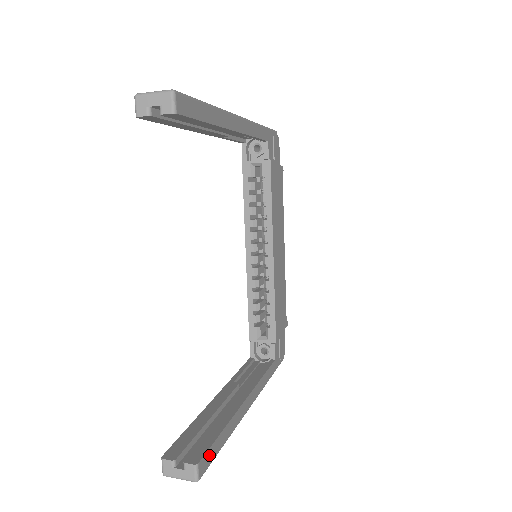
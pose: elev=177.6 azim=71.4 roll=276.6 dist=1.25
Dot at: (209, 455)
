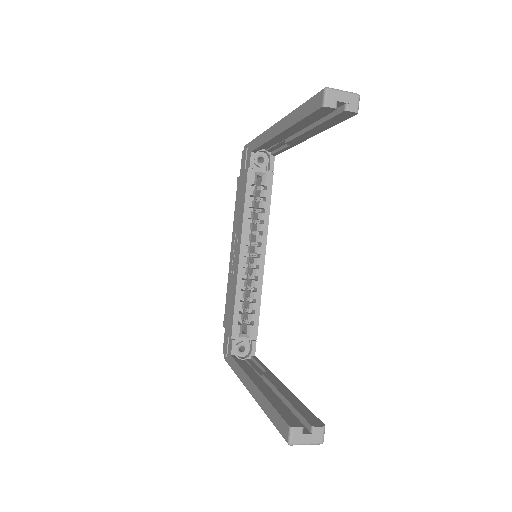
Dot at: occluded
